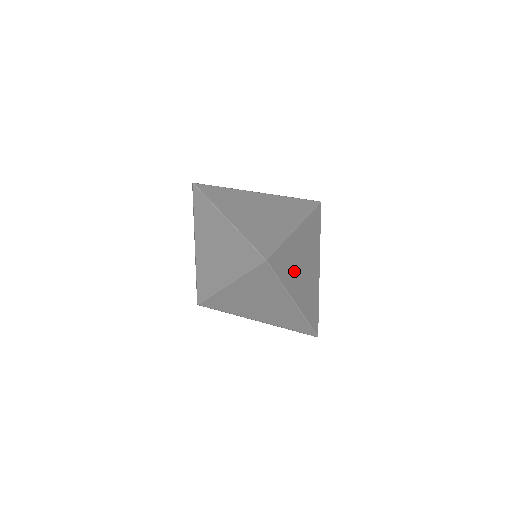
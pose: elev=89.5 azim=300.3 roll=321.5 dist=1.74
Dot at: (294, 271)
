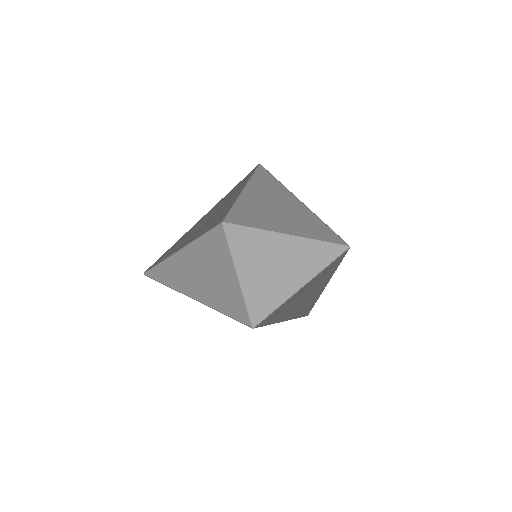
Dot at: (273, 219)
